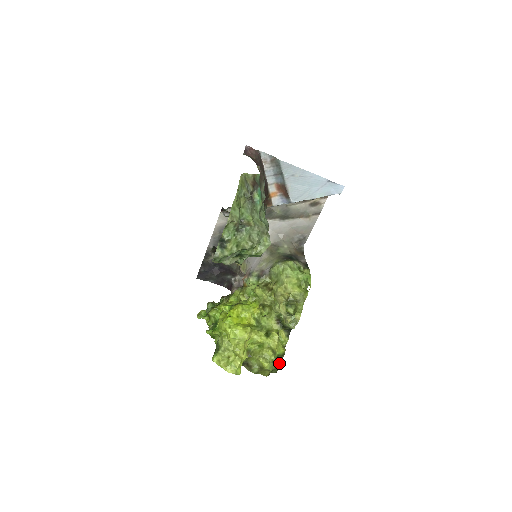
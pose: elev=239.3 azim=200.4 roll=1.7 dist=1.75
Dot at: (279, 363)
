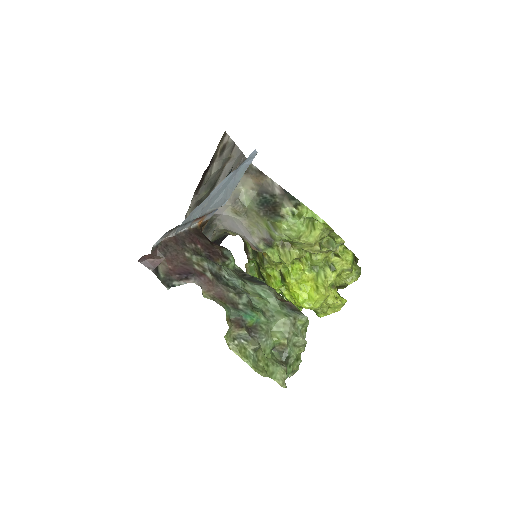
Dot at: (355, 257)
